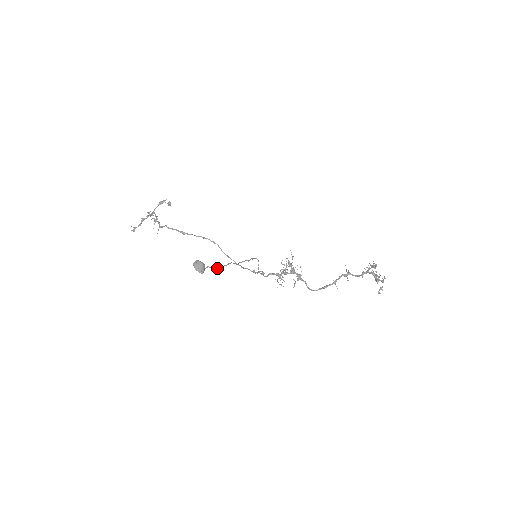
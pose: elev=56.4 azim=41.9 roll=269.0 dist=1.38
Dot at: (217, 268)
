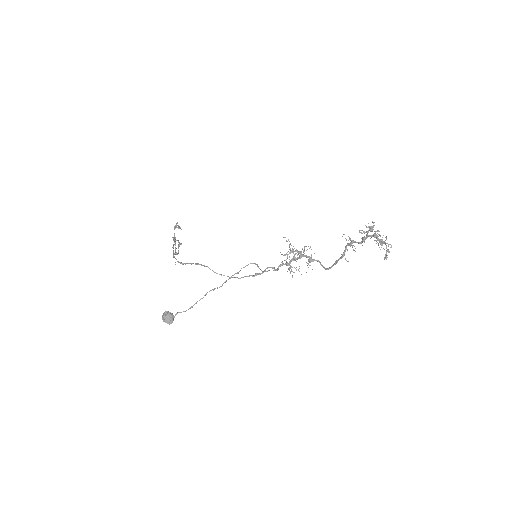
Dot at: (191, 307)
